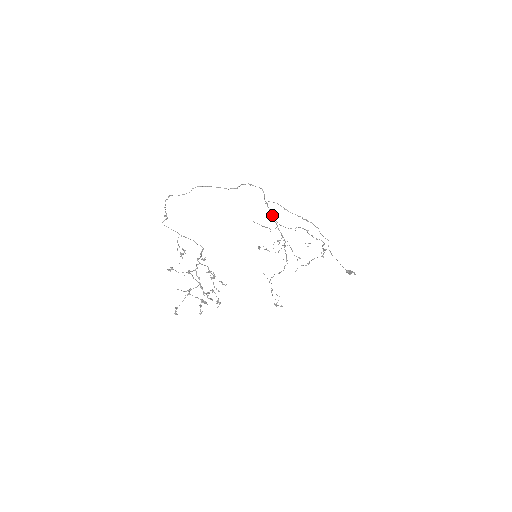
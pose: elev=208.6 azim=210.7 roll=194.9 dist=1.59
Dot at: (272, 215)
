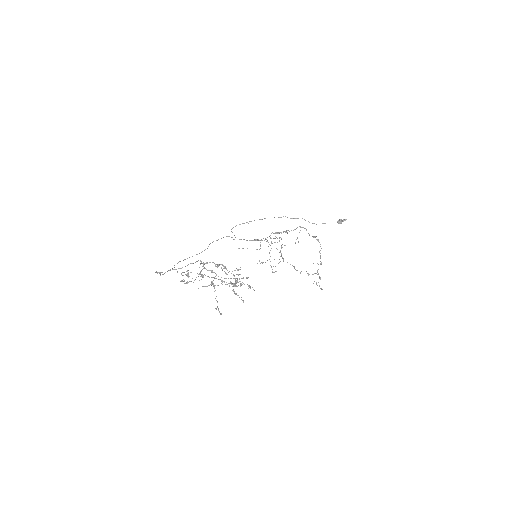
Dot at: occluded
